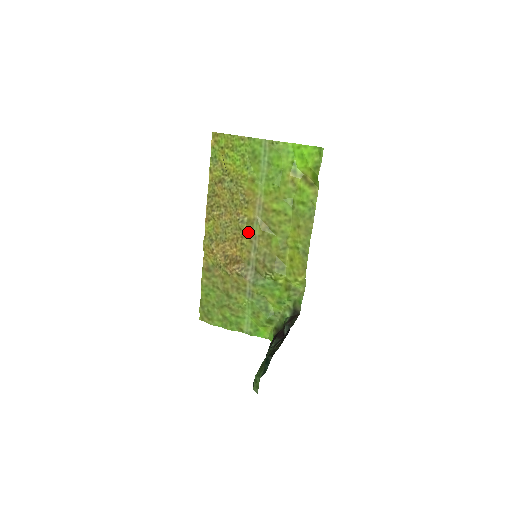
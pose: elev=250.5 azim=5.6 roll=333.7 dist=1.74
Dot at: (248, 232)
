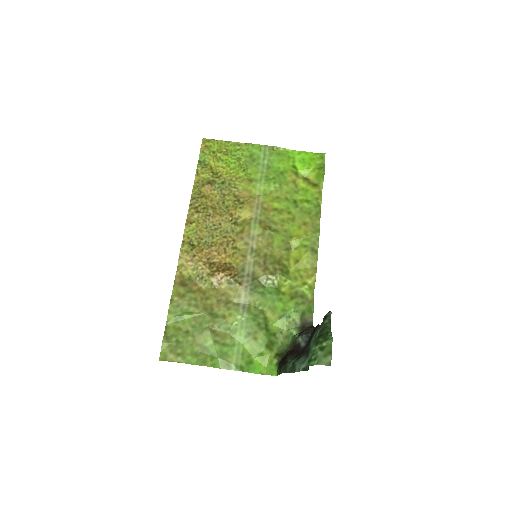
Dot at: (243, 233)
